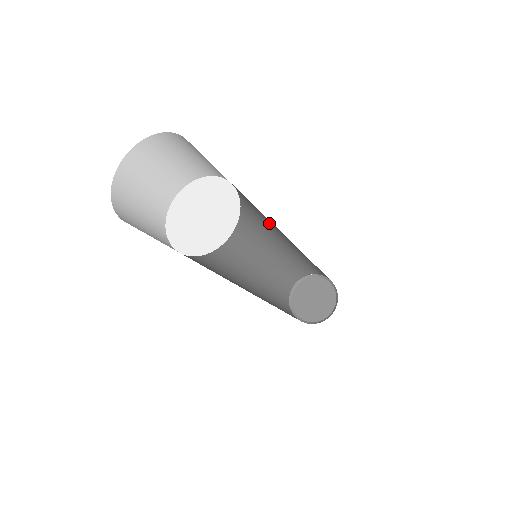
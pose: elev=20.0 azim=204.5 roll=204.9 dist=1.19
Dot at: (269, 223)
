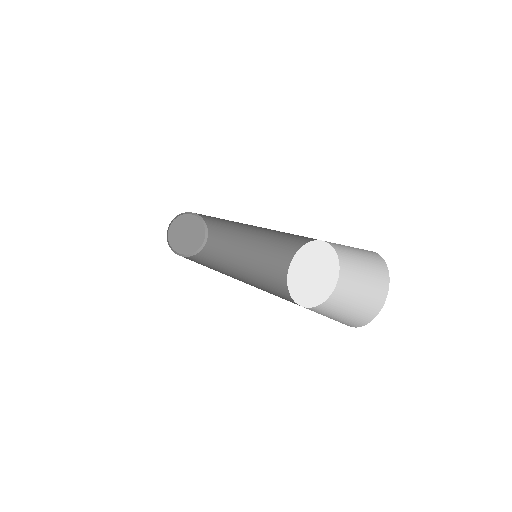
Dot at: occluded
